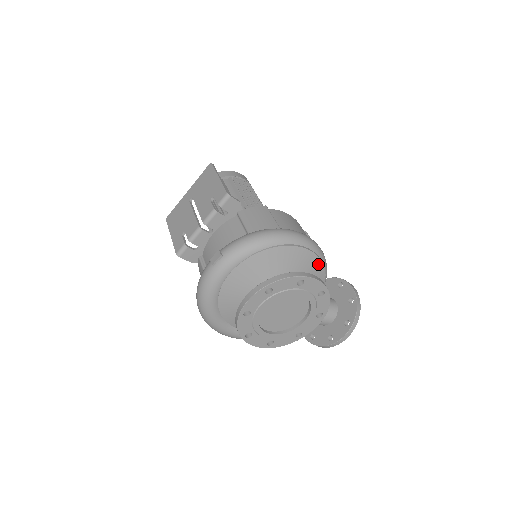
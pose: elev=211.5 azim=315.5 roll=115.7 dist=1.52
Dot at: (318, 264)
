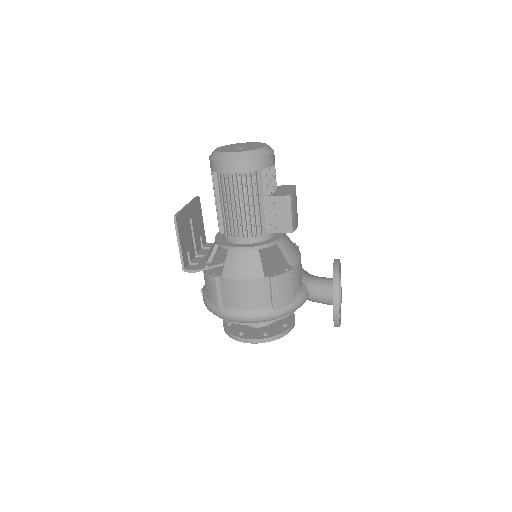
Dot at: (263, 323)
